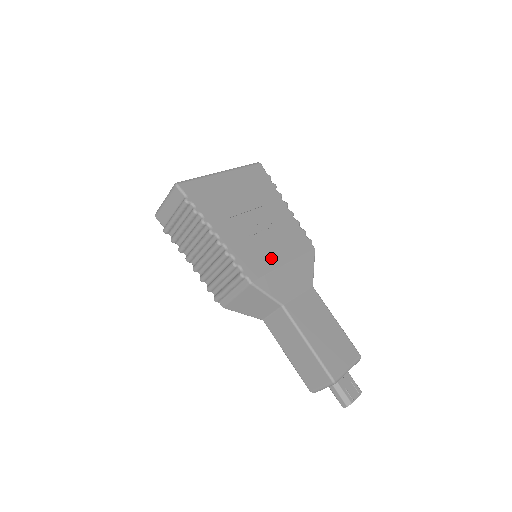
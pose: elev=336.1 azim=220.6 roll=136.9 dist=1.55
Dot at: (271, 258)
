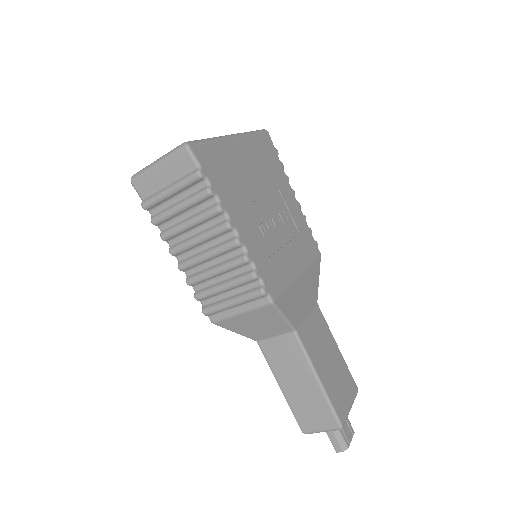
Dot at: (288, 267)
